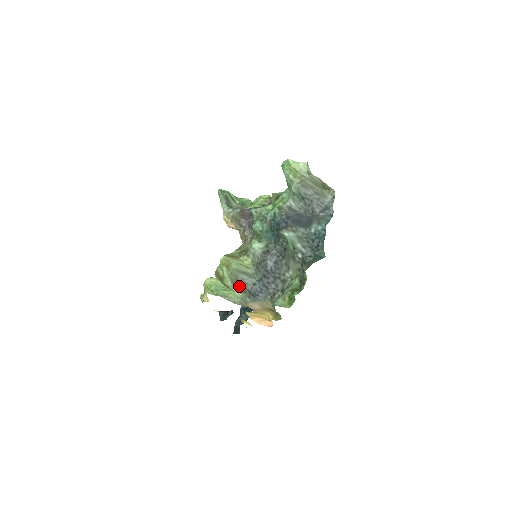
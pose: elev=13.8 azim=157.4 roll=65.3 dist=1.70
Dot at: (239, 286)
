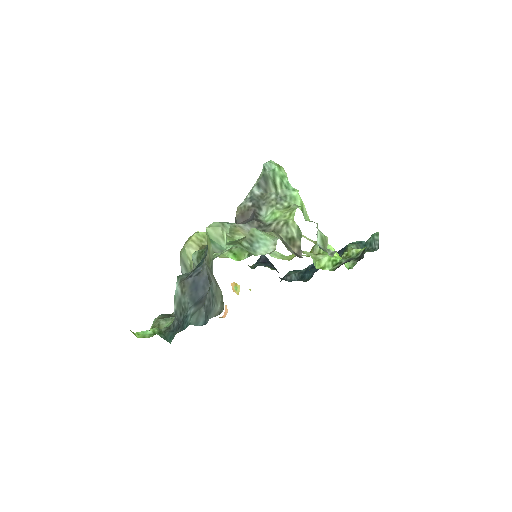
Dot at: occluded
